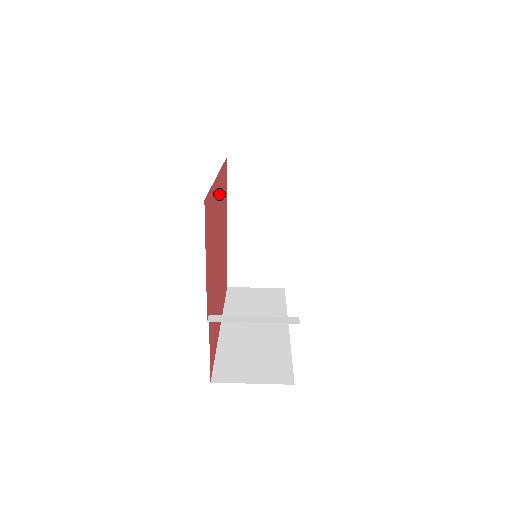
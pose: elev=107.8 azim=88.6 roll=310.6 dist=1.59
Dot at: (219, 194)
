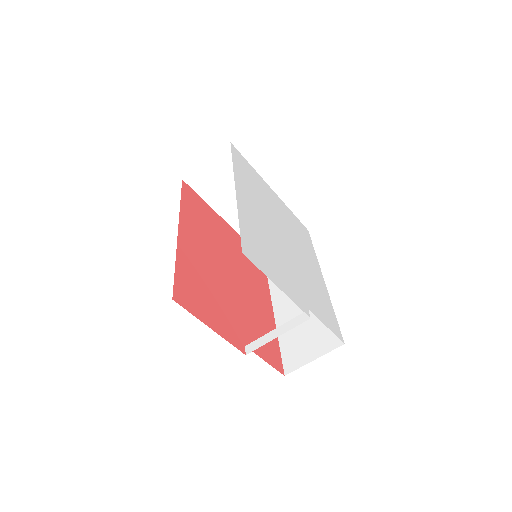
Dot at: (193, 235)
